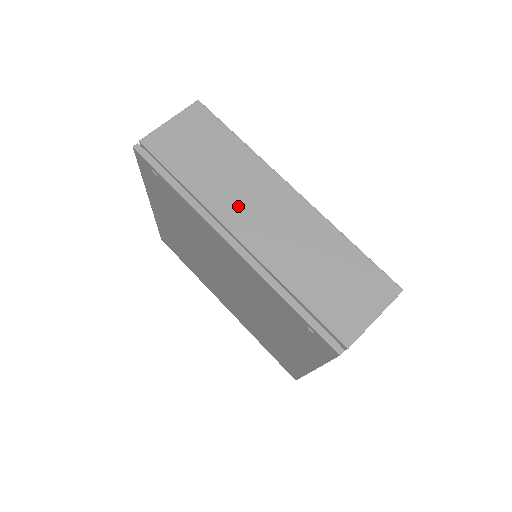
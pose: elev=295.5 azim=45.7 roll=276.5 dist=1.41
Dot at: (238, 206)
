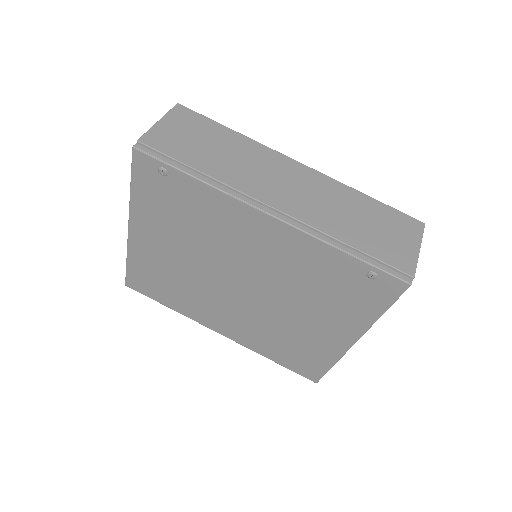
Dot at: (261, 182)
